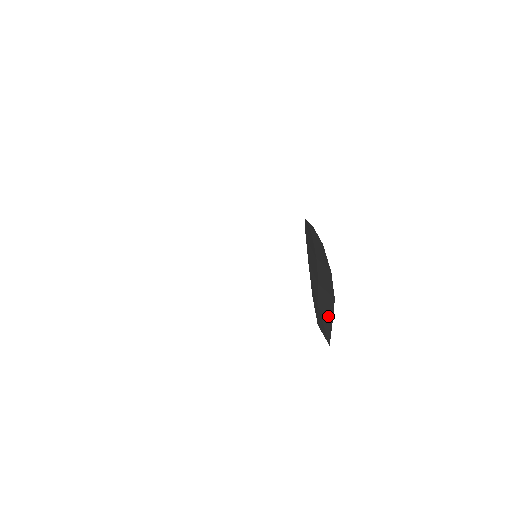
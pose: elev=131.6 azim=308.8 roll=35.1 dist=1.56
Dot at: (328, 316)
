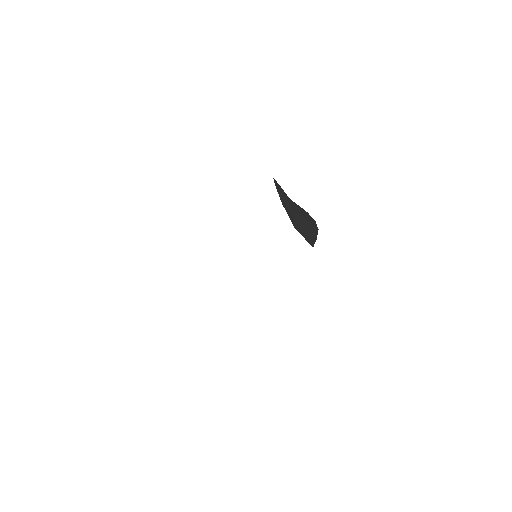
Dot at: (310, 233)
